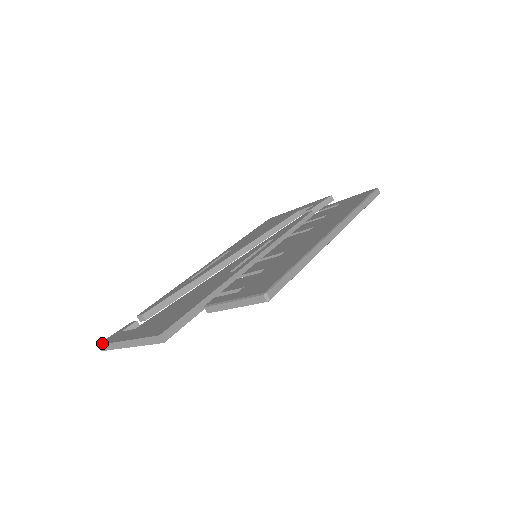
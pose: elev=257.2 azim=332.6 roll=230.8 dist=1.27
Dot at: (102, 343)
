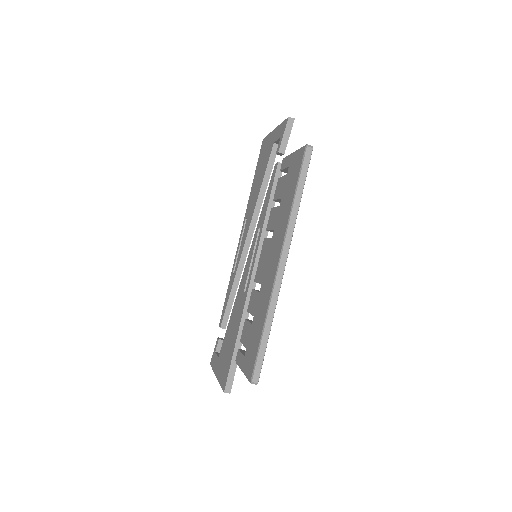
Dot at: (211, 365)
